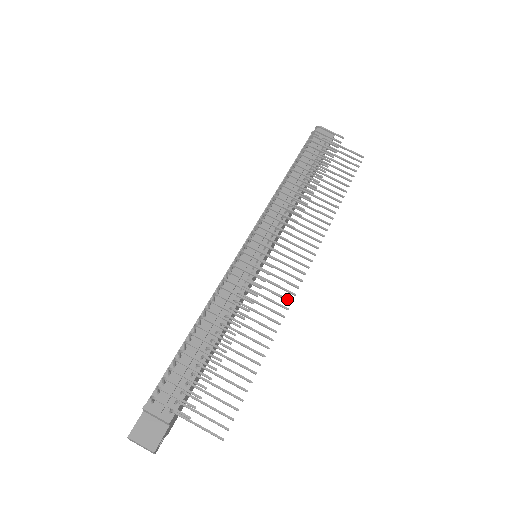
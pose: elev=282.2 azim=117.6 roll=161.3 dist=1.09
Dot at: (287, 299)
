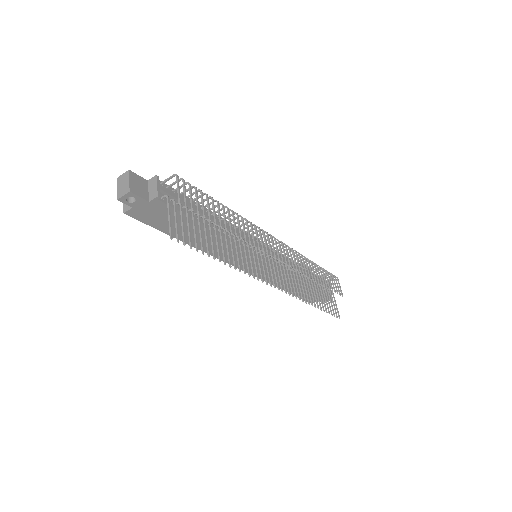
Dot at: occluded
